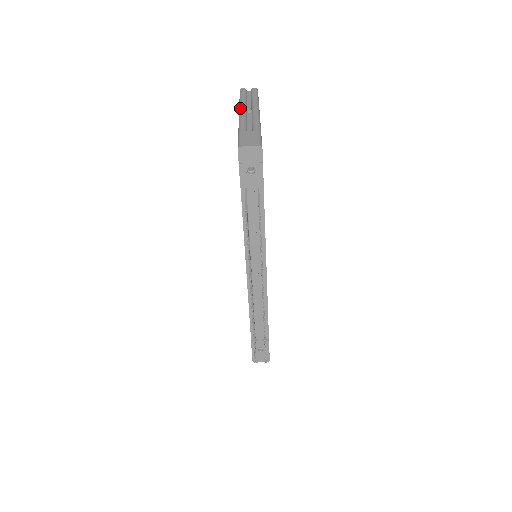
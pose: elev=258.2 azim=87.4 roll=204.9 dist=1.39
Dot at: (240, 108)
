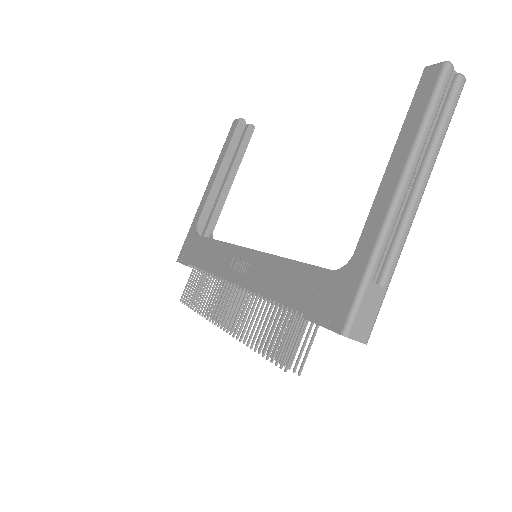
Dot at: (408, 172)
